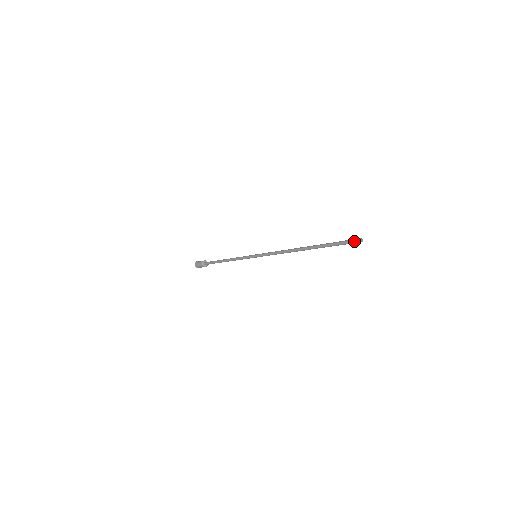
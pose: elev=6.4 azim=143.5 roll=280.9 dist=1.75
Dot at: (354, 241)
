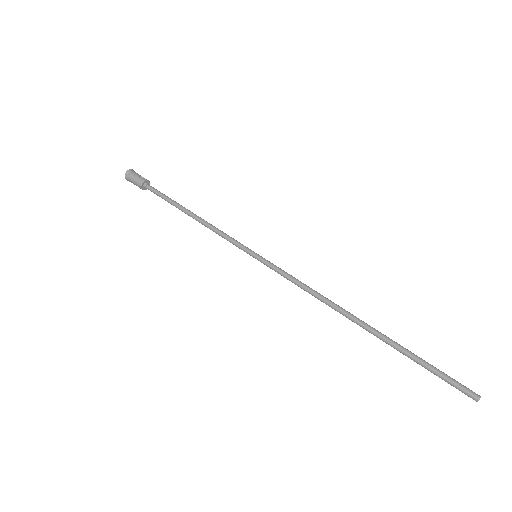
Dot at: (467, 392)
